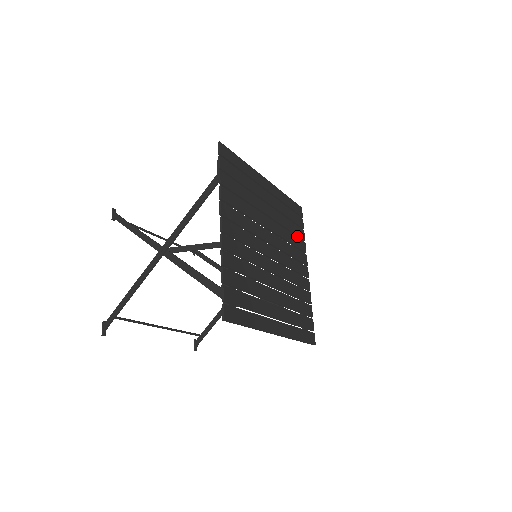
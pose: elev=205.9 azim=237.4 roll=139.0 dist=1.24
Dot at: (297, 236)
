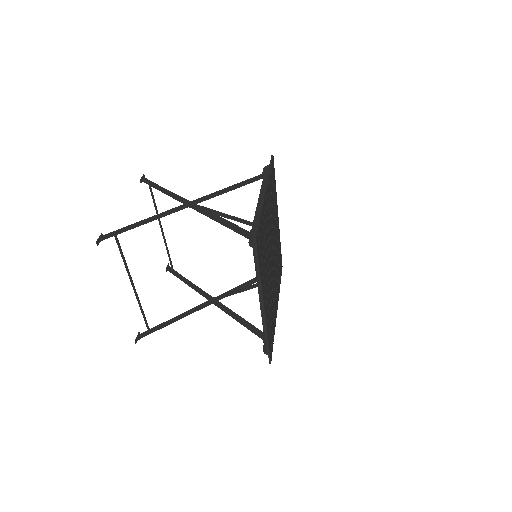
Dot at: occluded
